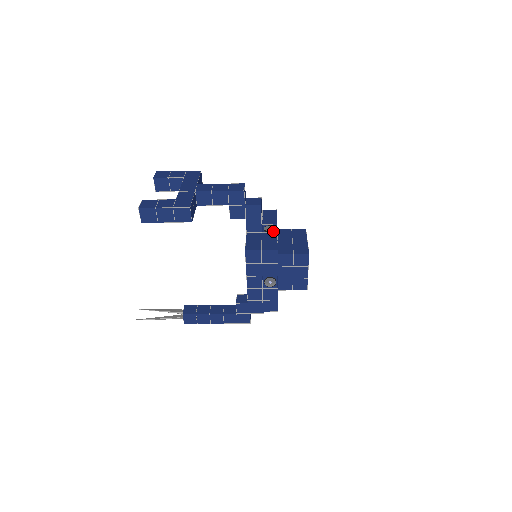
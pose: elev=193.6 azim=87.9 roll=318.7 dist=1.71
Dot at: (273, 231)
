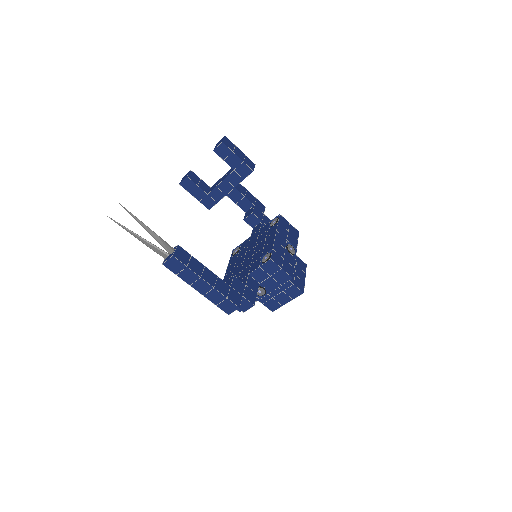
Dot at: occluded
